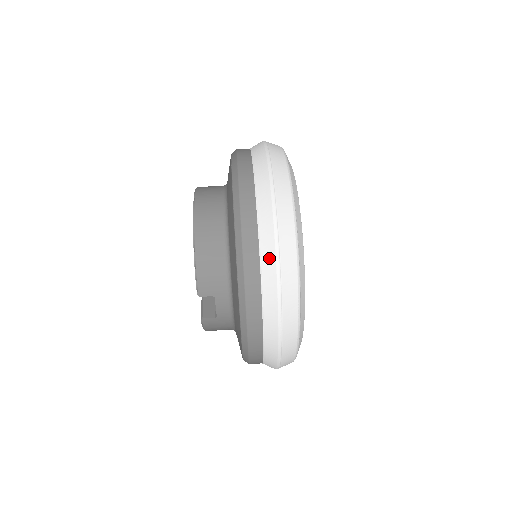
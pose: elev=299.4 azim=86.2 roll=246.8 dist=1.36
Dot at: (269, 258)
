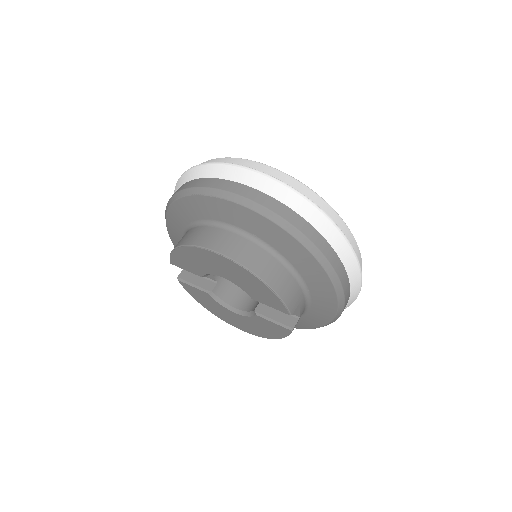
Dot at: (338, 240)
